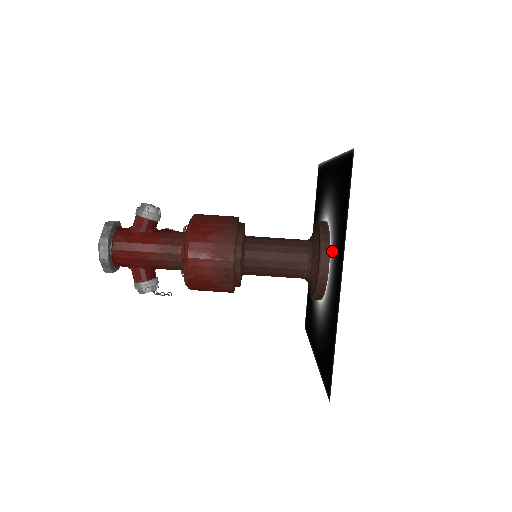
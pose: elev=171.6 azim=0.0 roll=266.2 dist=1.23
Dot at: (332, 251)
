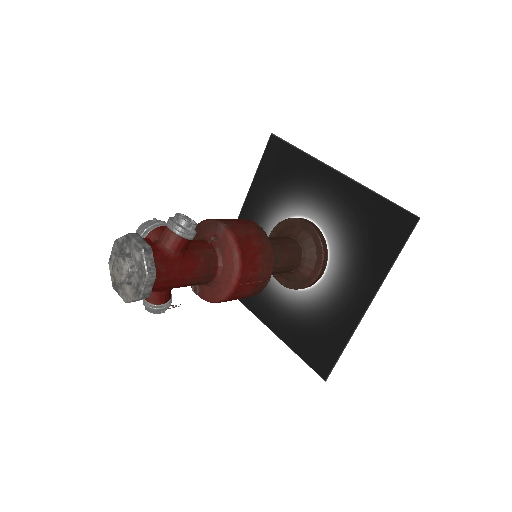
Dot at: (336, 265)
